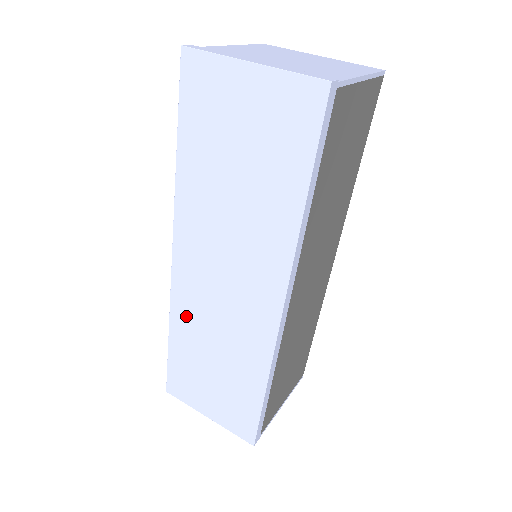
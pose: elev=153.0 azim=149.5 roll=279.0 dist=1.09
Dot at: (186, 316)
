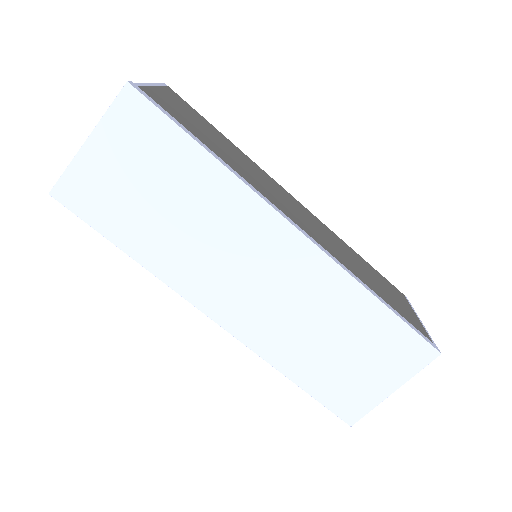
Dot at: (274, 343)
